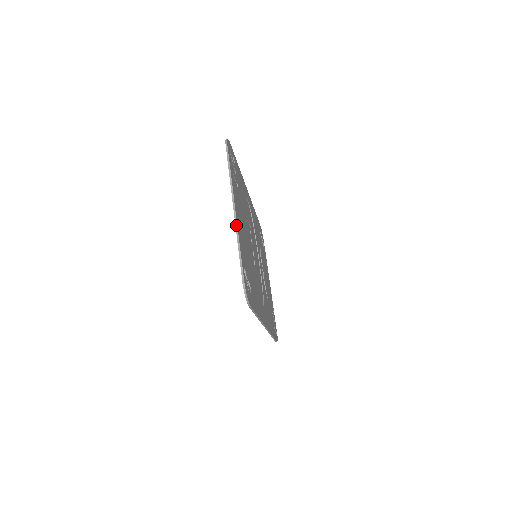
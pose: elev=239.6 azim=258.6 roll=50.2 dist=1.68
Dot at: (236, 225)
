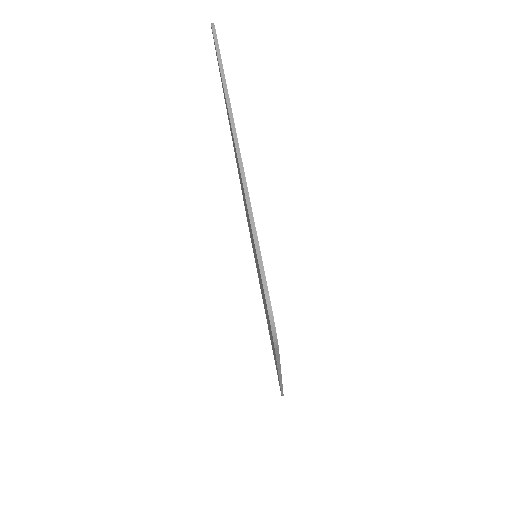
Dot at: (242, 171)
